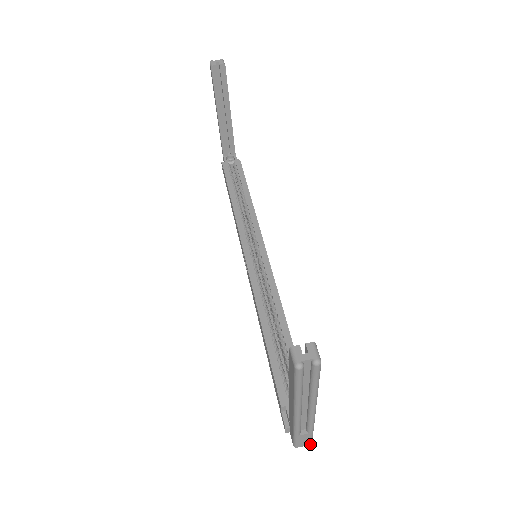
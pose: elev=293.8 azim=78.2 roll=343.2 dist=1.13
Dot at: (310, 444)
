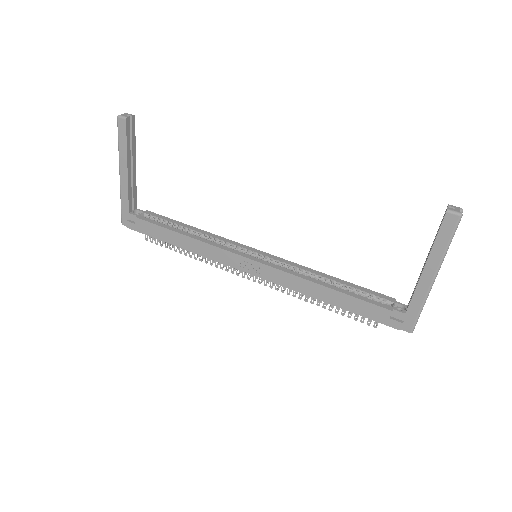
Dot at: occluded
